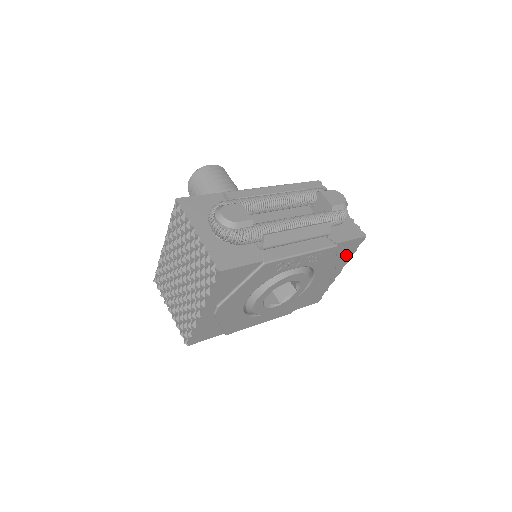
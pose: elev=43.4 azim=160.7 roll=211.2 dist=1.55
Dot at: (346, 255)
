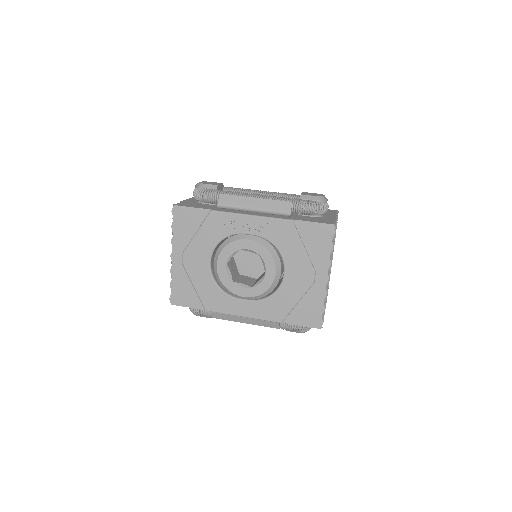
Dot at: (320, 248)
